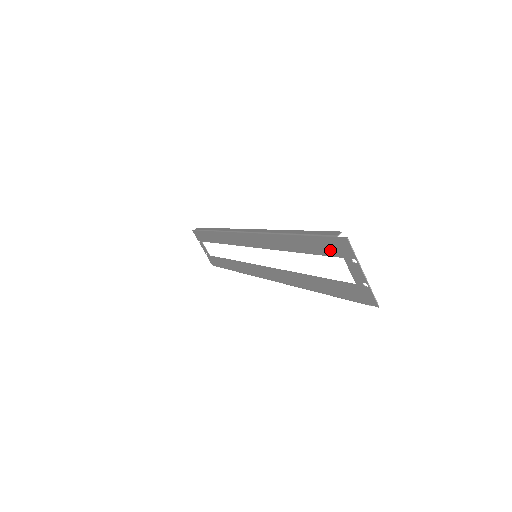
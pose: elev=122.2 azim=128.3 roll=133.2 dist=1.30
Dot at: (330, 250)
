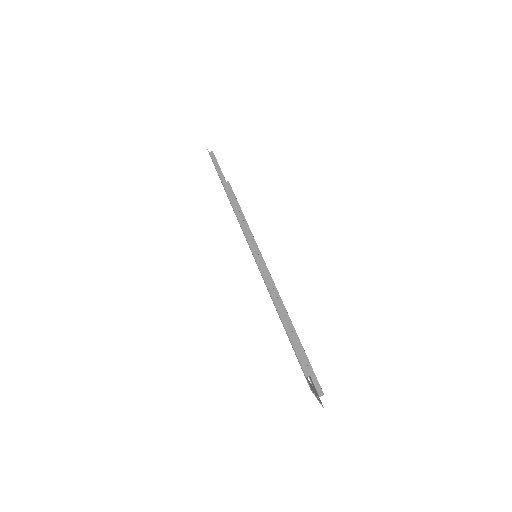
Dot at: occluded
